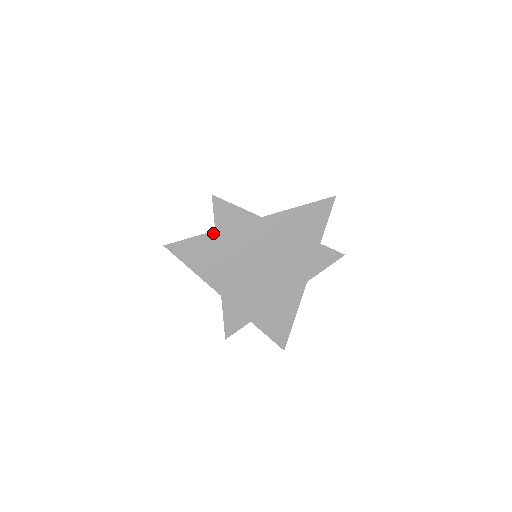
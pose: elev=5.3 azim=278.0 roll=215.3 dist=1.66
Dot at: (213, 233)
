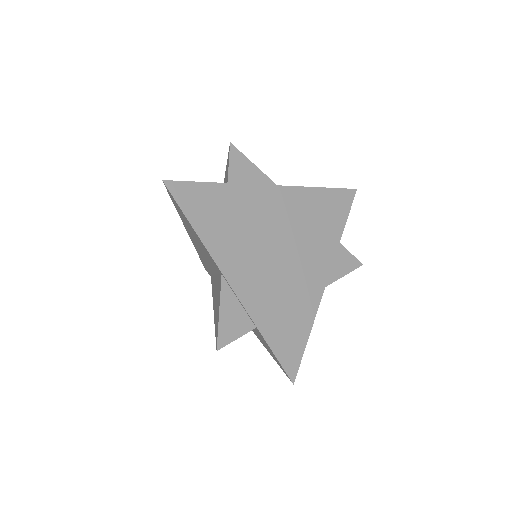
Dot at: (226, 186)
